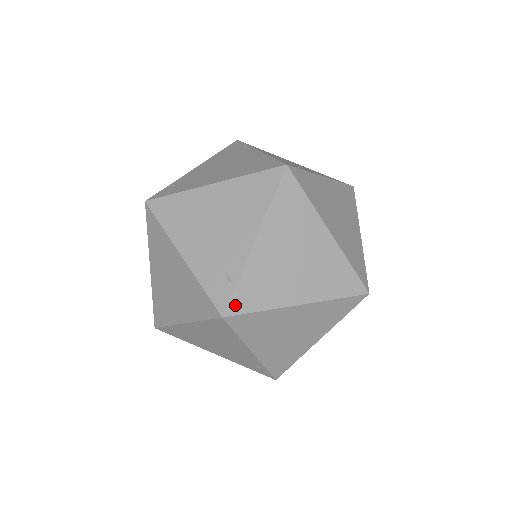
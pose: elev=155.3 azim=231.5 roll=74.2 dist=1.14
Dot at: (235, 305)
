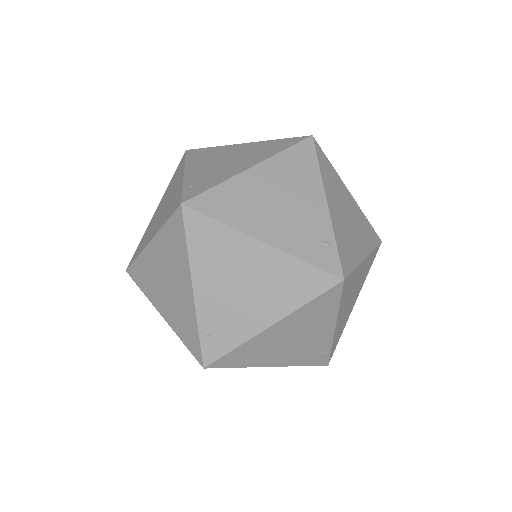
Dot at: (332, 354)
